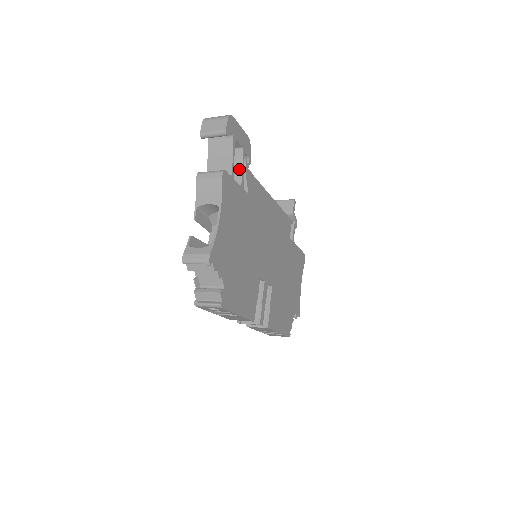
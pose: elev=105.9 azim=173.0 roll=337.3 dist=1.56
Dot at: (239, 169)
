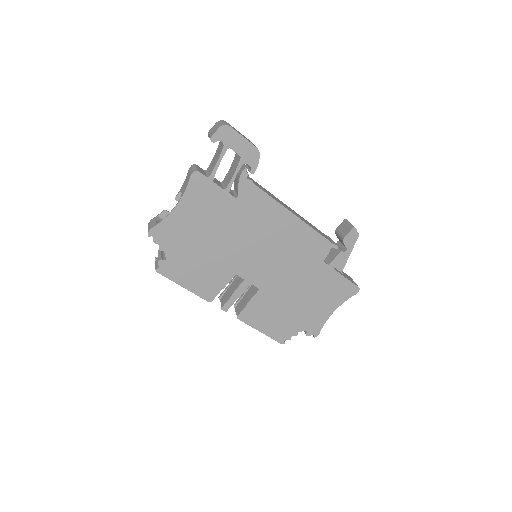
Dot at: (233, 174)
